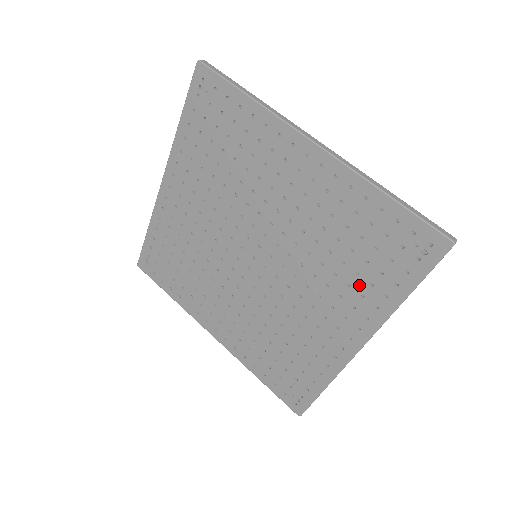
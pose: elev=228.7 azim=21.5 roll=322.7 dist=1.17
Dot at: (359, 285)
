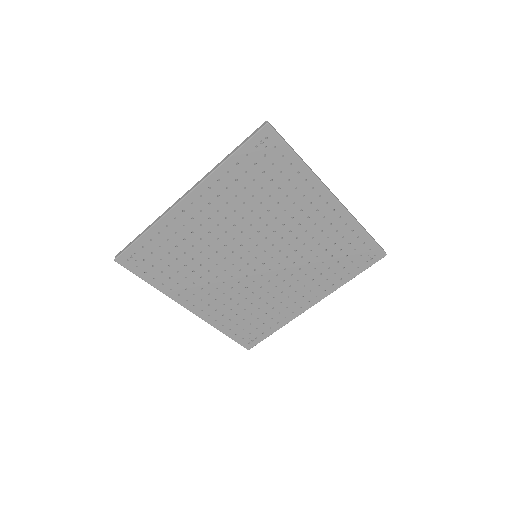
Dot at: (327, 274)
